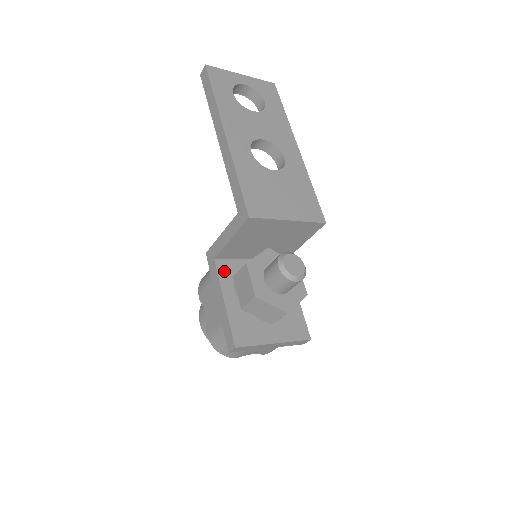
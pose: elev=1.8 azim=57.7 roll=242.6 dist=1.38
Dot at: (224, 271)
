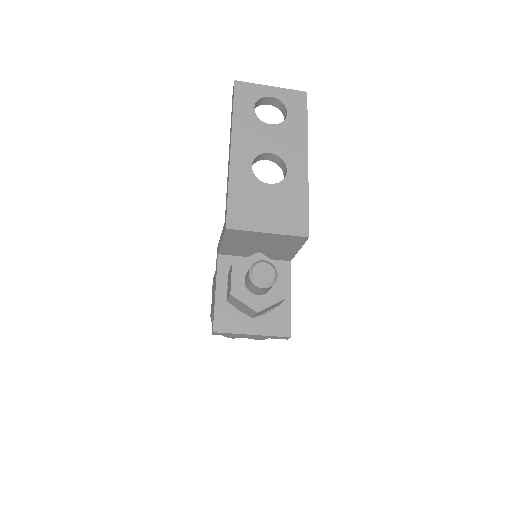
Dot at: (224, 266)
